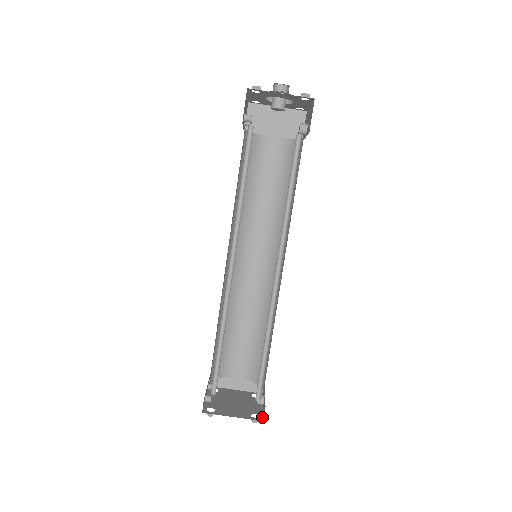
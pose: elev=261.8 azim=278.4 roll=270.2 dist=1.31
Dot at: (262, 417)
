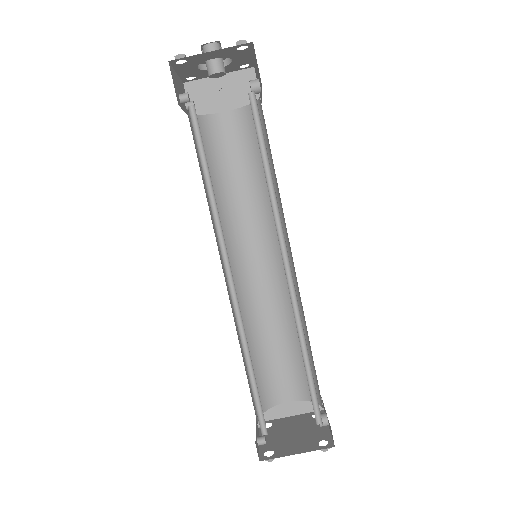
Dot at: (332, 442)
